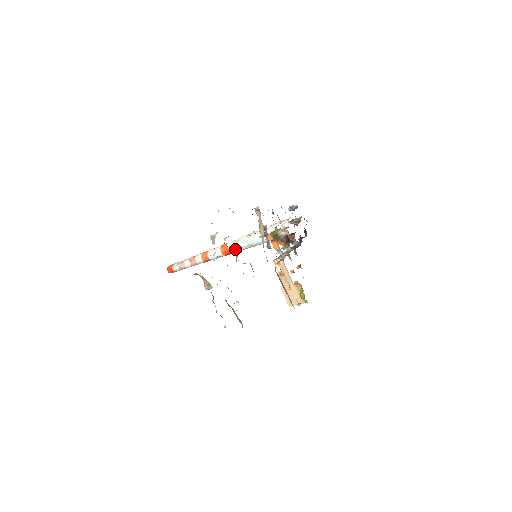
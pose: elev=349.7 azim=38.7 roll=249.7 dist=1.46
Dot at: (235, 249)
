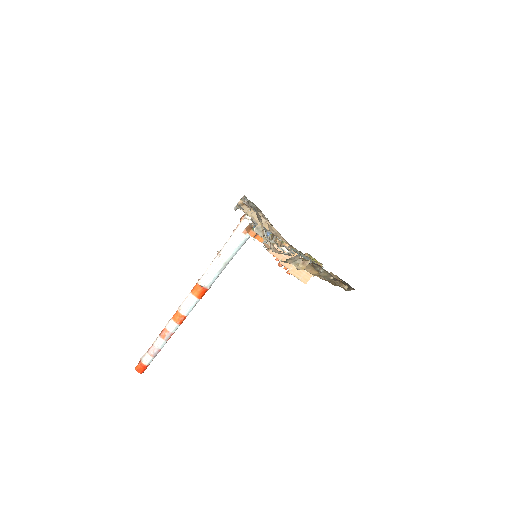
Dot at: (210, 282)
